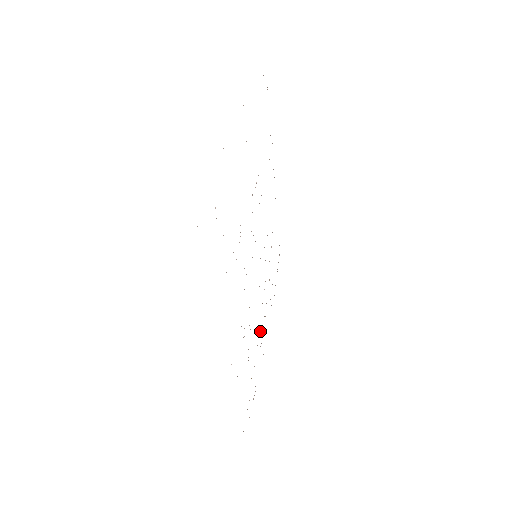
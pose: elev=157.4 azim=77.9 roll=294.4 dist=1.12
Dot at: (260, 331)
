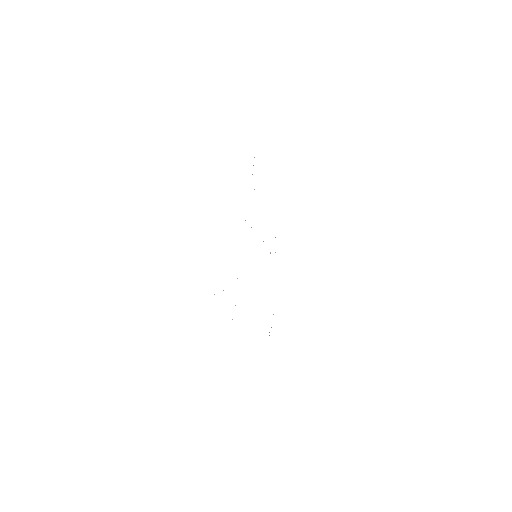
Dot at: occluded
